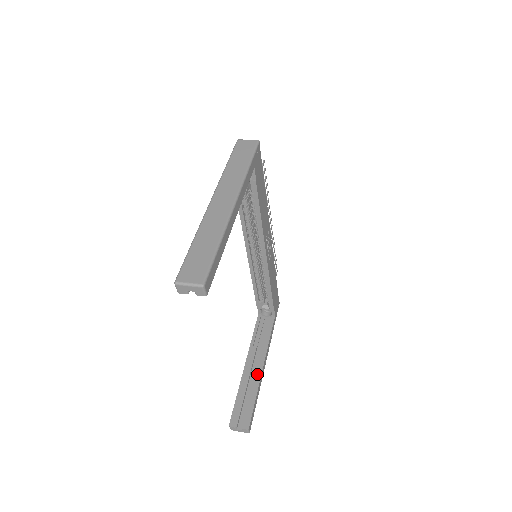
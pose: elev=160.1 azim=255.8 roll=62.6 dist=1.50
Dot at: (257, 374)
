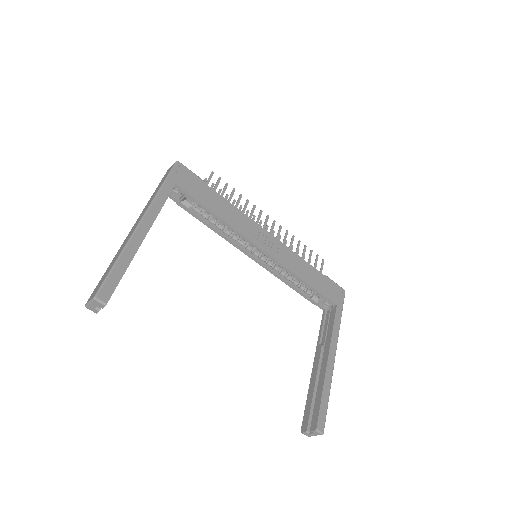
Dot at: (322, 370)
